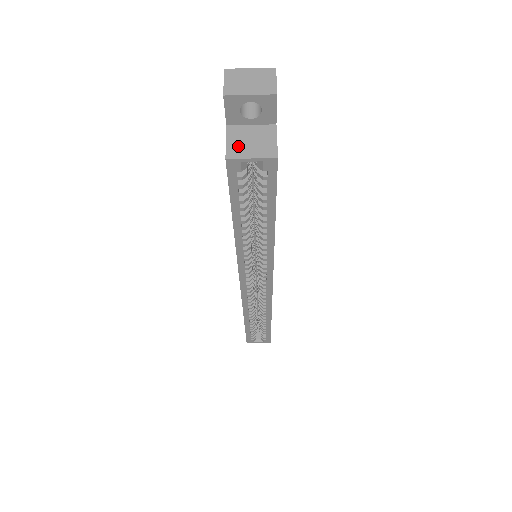
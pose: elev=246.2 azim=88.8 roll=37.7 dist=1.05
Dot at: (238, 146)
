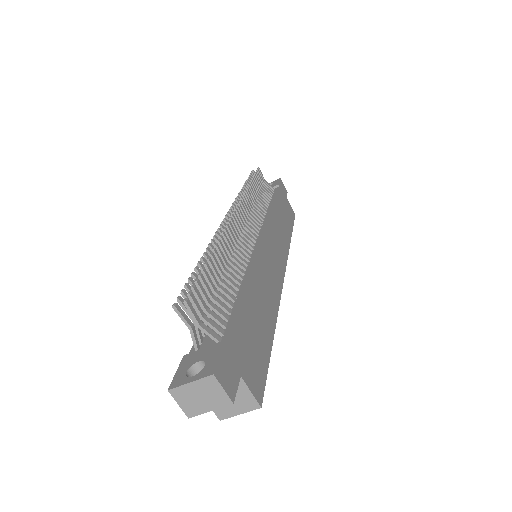
Dot at: occluded
